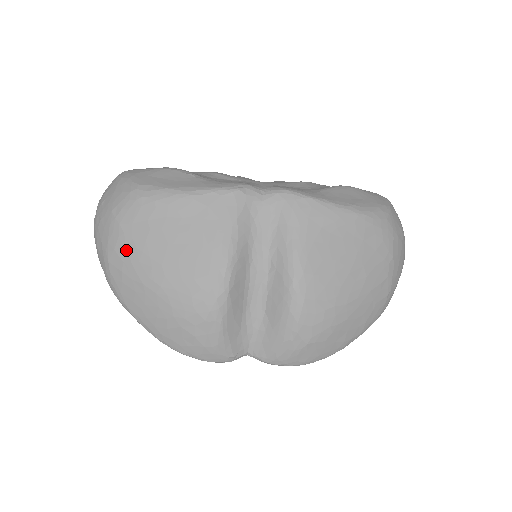
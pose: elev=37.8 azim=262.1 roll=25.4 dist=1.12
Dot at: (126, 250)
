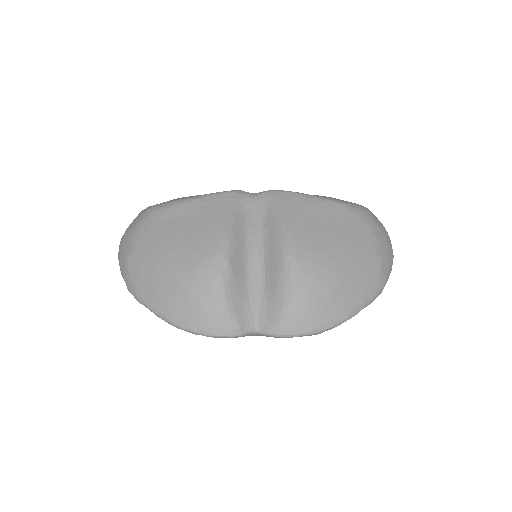
Dot at: (143, 249)
